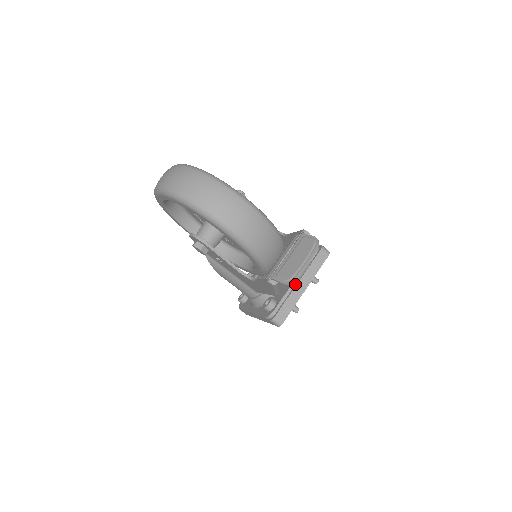
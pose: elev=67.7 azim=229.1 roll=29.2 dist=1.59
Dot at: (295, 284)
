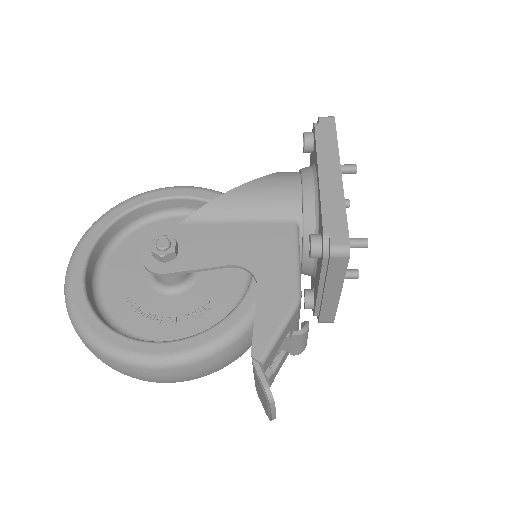
Dot at: (302, 350)
